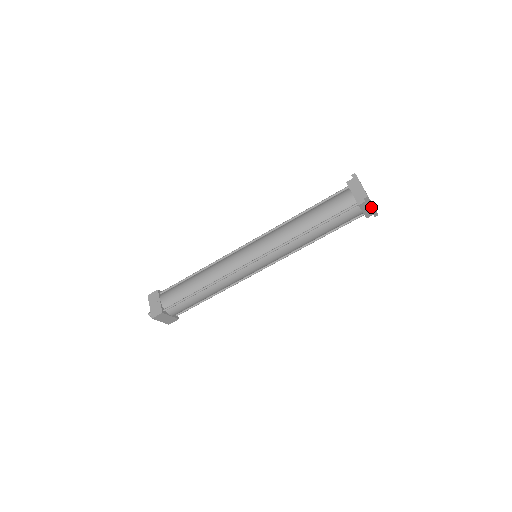
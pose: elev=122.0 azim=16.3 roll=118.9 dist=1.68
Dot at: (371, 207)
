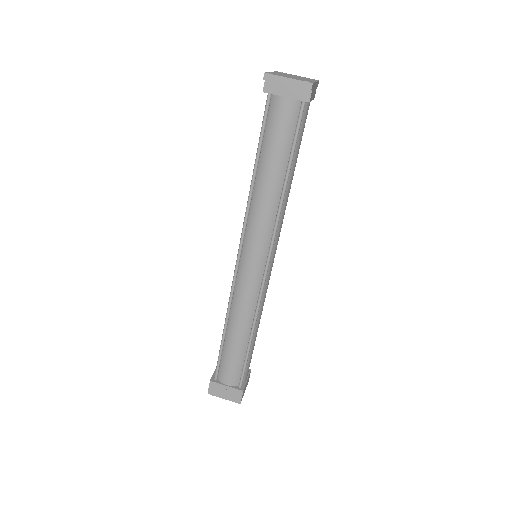
Dot at: (315, 86)
